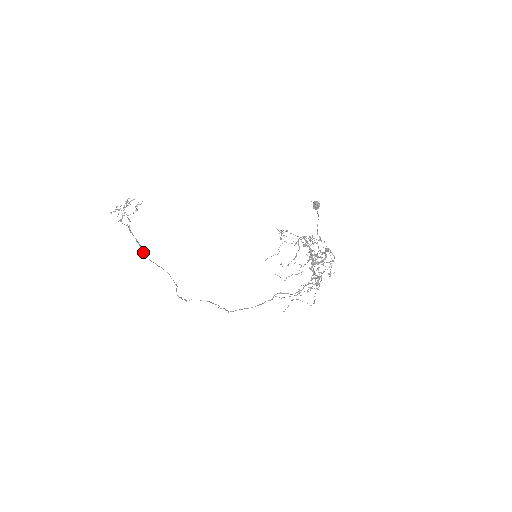
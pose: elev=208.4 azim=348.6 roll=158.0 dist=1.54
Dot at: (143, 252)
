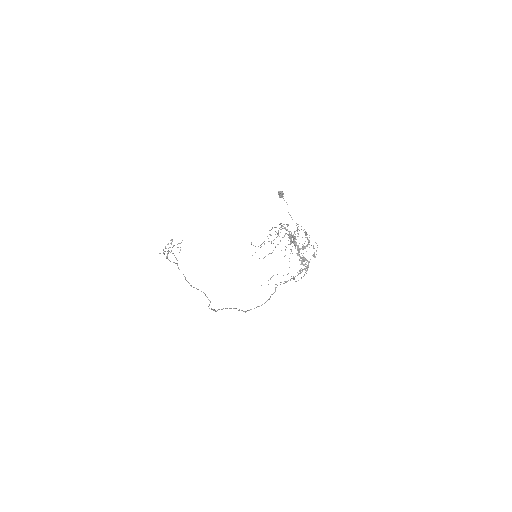
Dot at: (187, 281)
